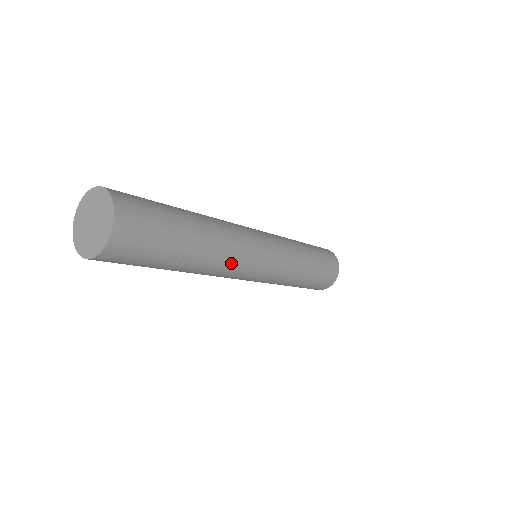
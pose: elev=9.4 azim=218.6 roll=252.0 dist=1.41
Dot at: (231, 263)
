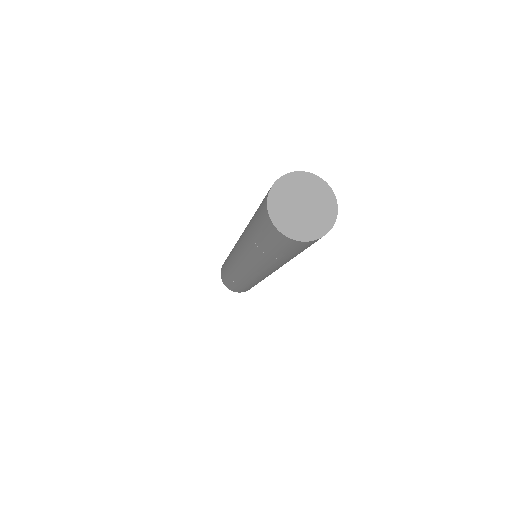
Dot at: occluded
